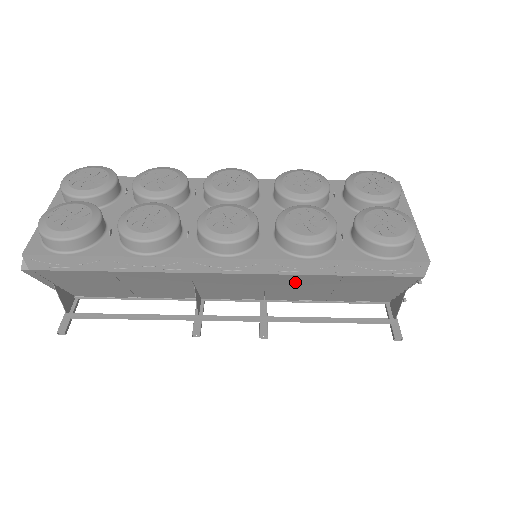
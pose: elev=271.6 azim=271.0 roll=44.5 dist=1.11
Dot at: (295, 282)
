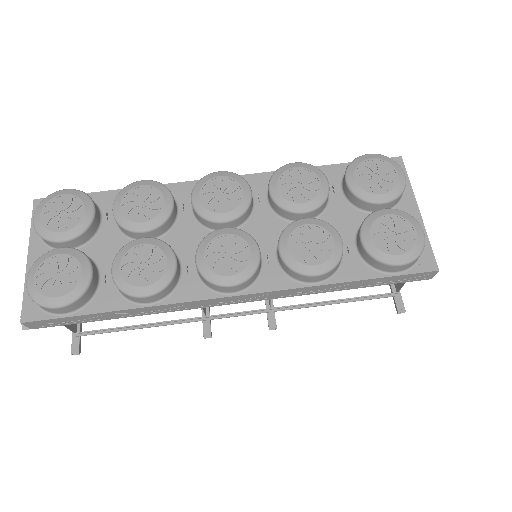
Dot at: occluded
